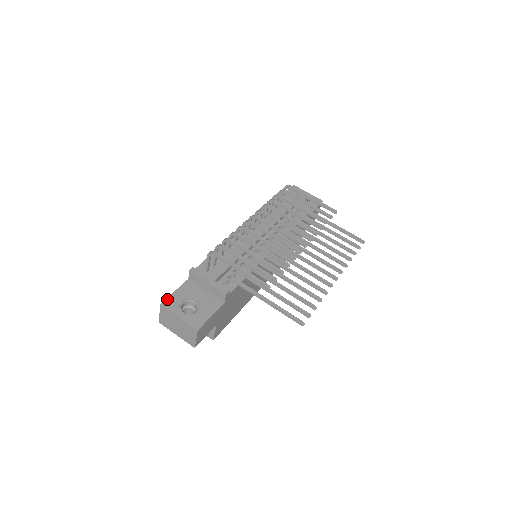
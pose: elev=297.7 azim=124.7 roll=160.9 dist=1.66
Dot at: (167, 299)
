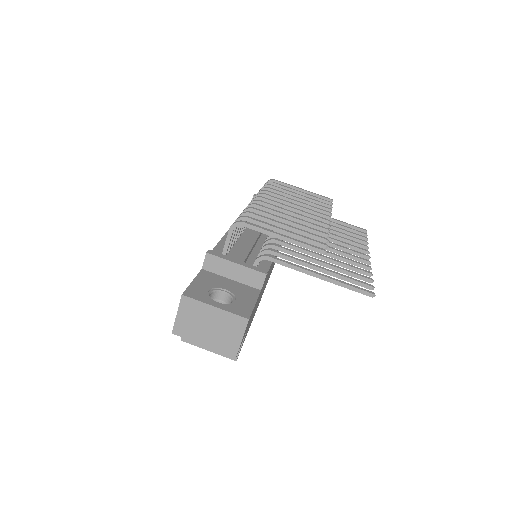
Dot at: (188, 289)
